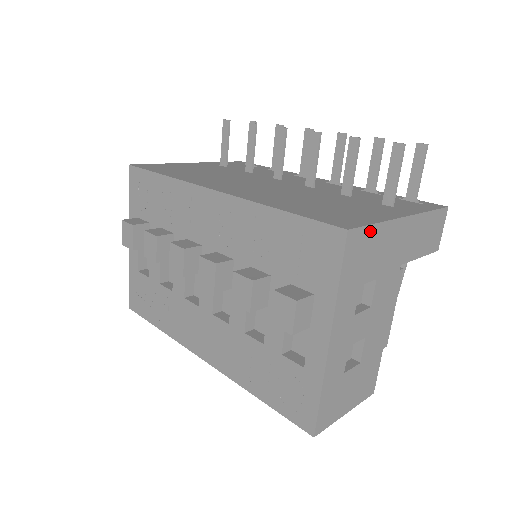
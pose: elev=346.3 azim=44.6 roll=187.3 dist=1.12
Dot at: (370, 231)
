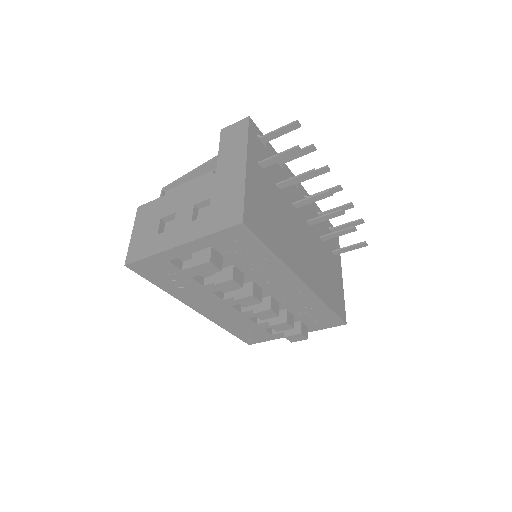
Dot at: occluded
